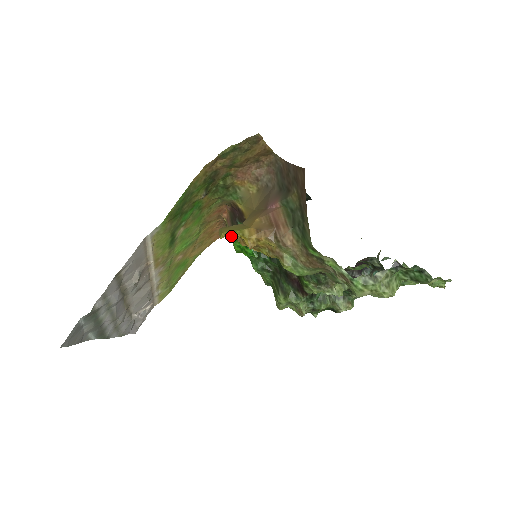
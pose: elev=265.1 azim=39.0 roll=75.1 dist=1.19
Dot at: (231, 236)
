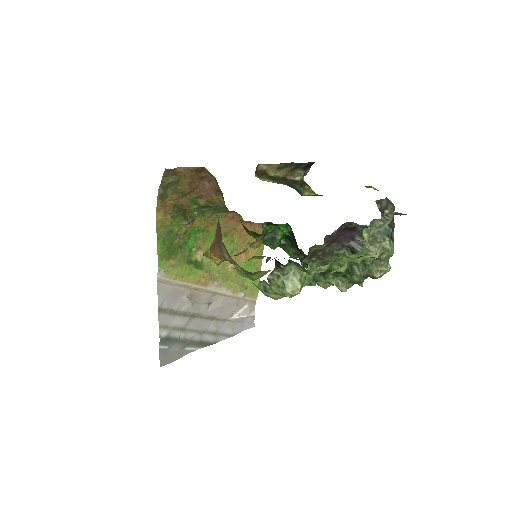
Dot at: occluded
